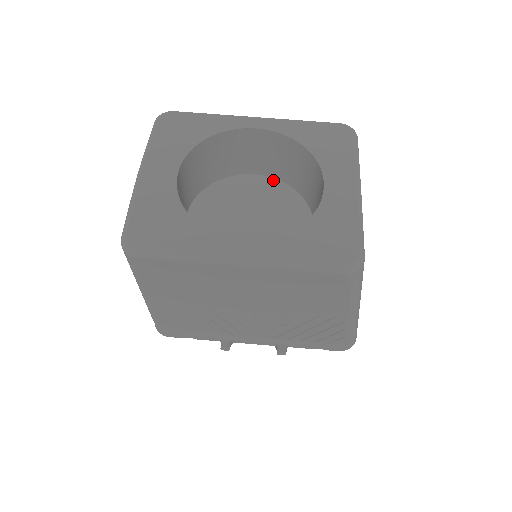
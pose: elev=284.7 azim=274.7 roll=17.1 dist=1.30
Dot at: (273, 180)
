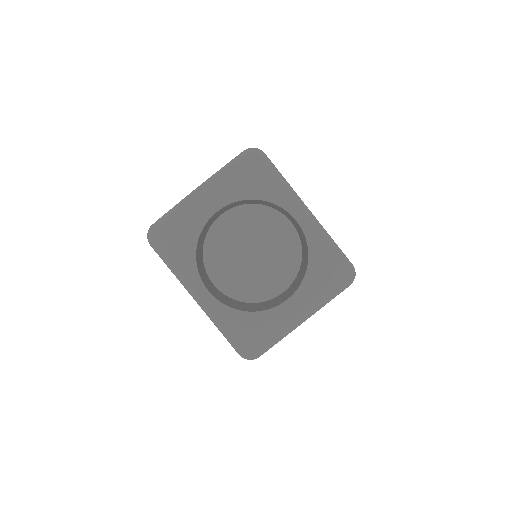
Dot at: (297, 238)
